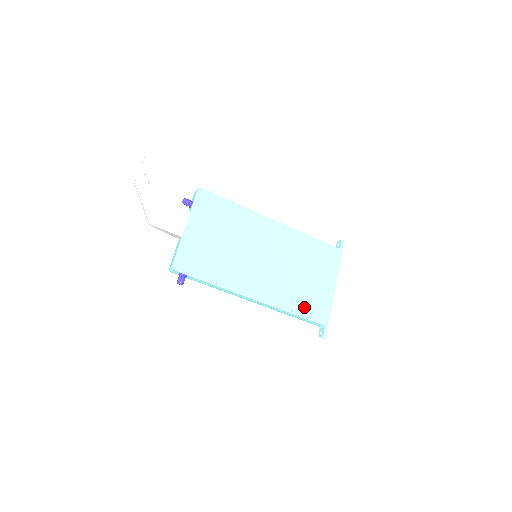
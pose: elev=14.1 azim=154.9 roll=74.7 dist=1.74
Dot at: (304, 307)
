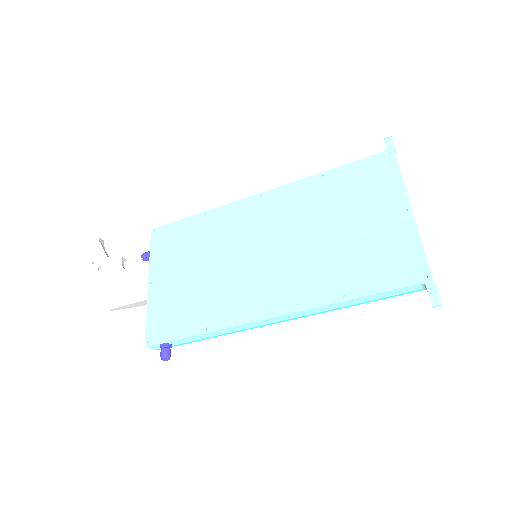
Dot at: (364, 277)
